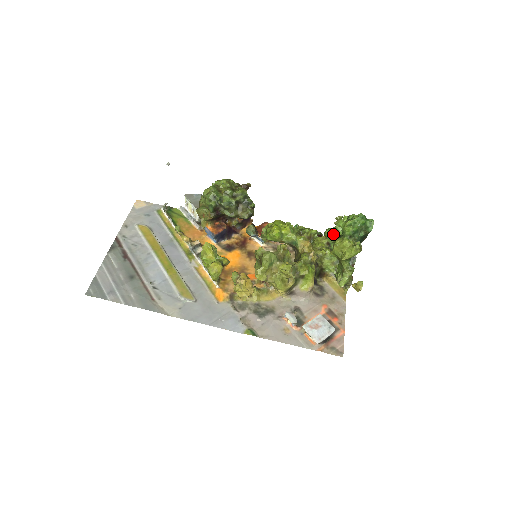
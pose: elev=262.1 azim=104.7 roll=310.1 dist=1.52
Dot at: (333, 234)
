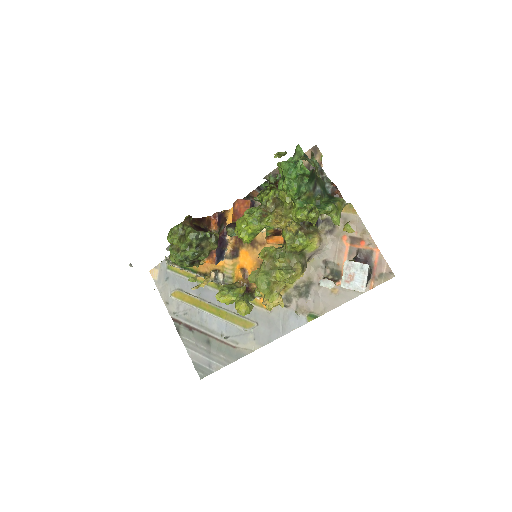
Dot at: occluded
